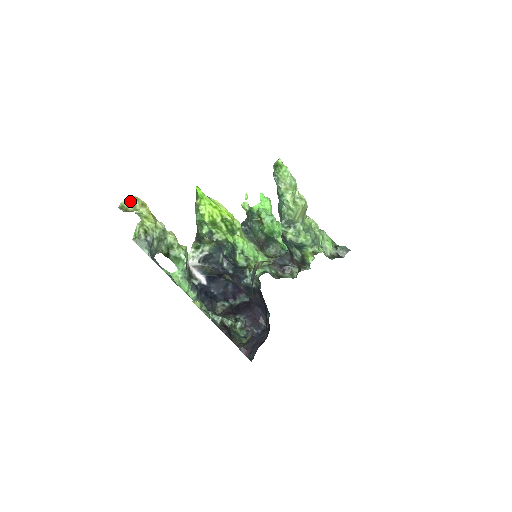
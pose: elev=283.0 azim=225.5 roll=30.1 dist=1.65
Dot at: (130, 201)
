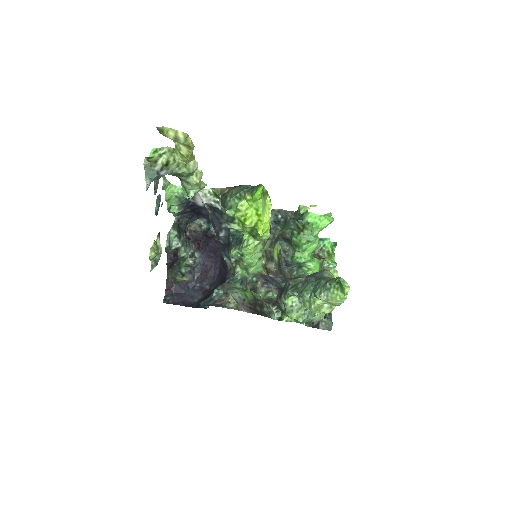
Dot at: (176, 134)
